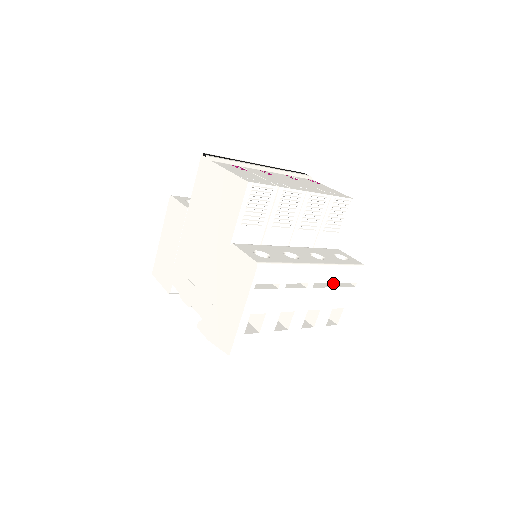
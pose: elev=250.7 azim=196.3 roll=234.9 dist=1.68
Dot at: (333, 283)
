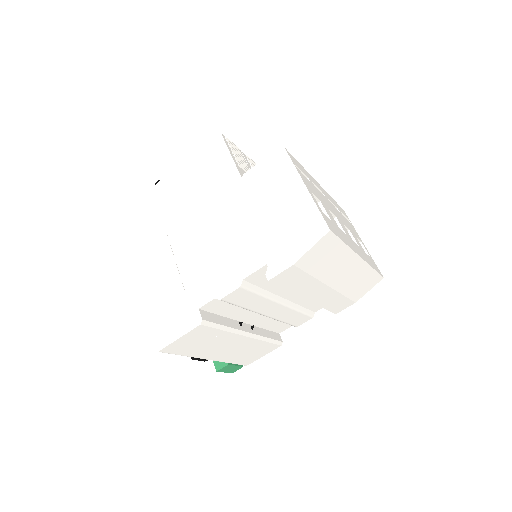
Dot at: (337, 209)
